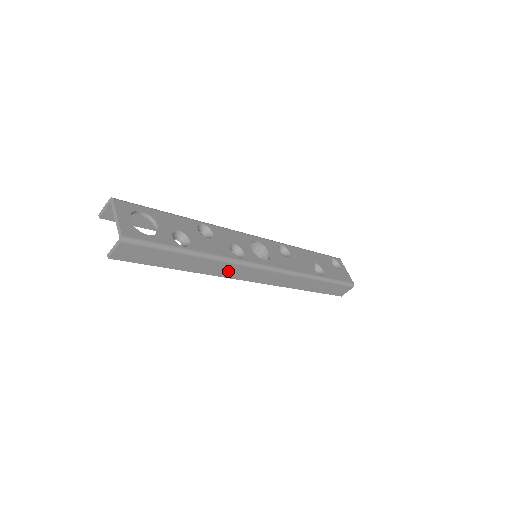
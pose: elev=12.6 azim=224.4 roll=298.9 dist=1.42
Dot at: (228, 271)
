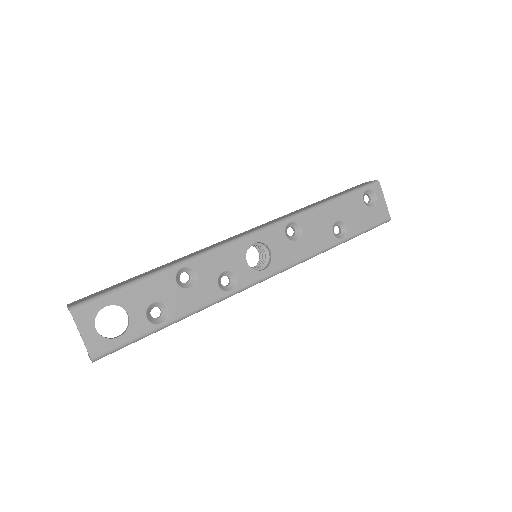
Dot at: occluded
